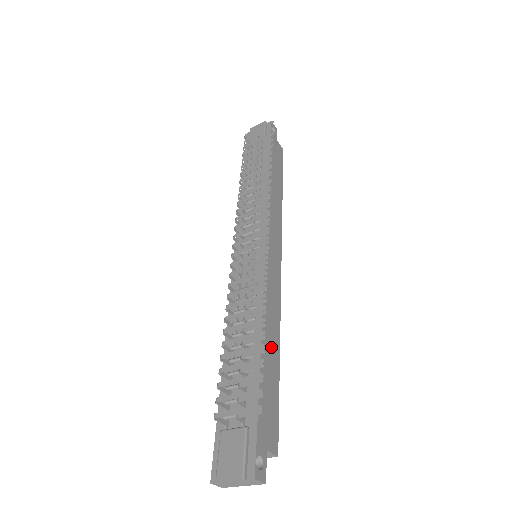
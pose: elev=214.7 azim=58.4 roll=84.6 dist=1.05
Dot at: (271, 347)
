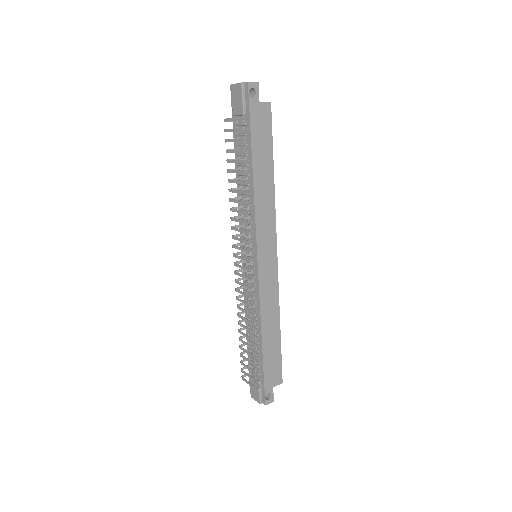
Dot at: (271, 331)
